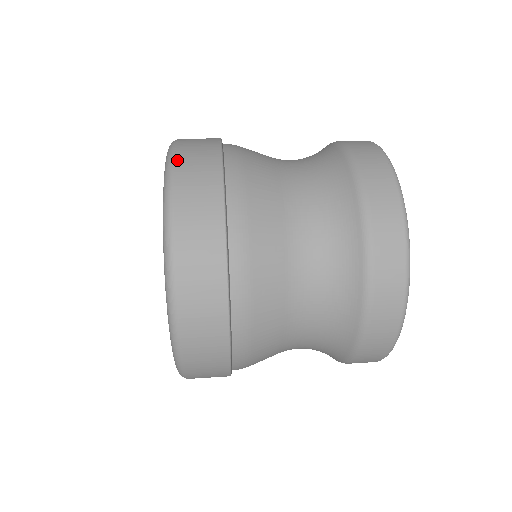
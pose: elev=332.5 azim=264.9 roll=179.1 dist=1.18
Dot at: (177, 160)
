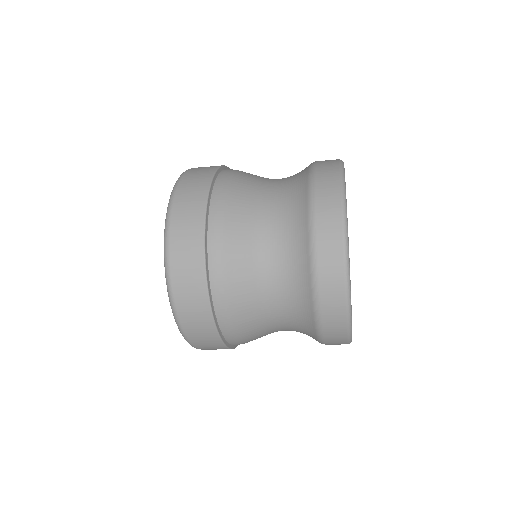
Dot at: occluded
